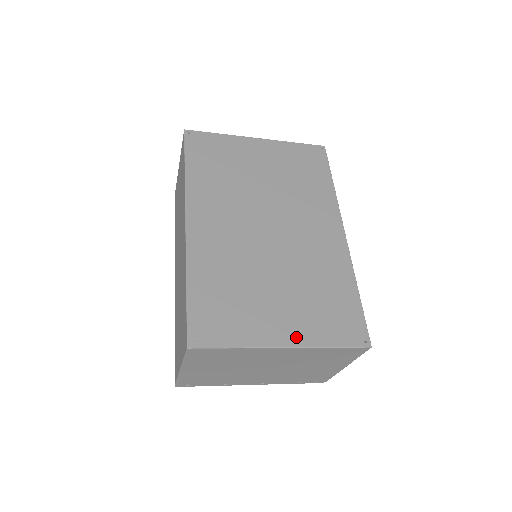
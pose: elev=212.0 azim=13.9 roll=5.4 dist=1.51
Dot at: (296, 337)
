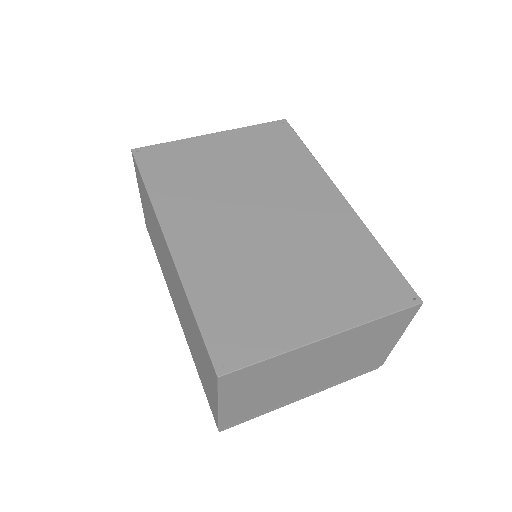
Dot at: (336, 321)
